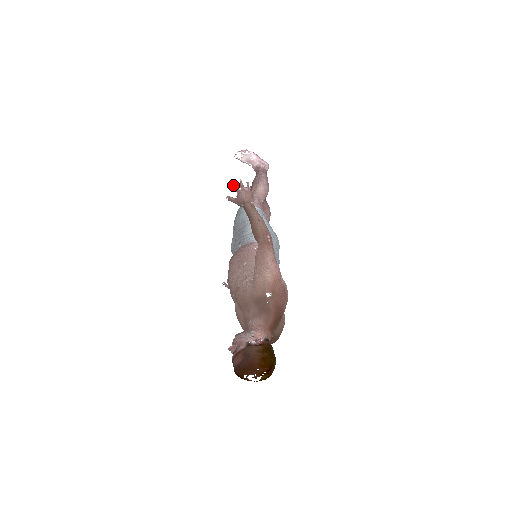
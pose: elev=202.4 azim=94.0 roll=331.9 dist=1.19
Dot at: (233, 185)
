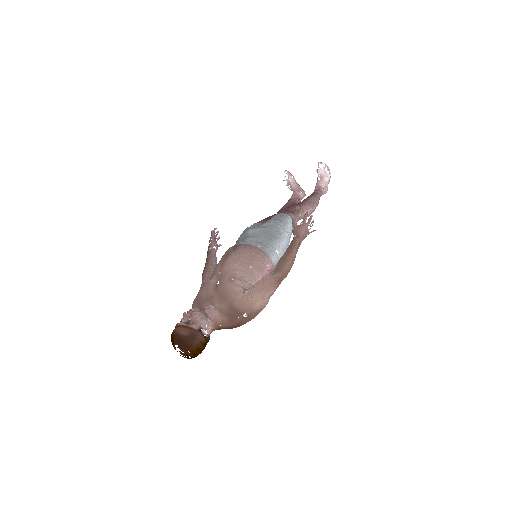
Dot at: (306, 213)
